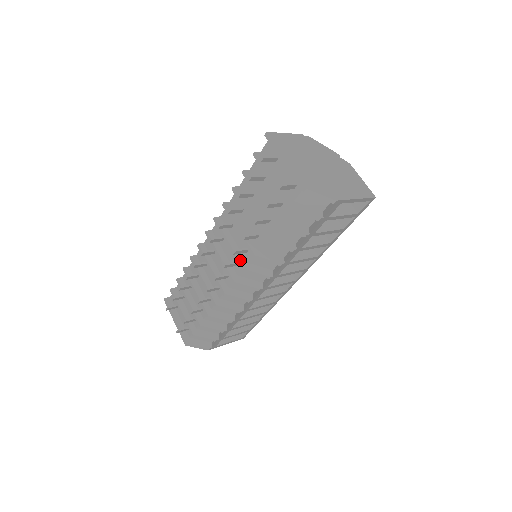
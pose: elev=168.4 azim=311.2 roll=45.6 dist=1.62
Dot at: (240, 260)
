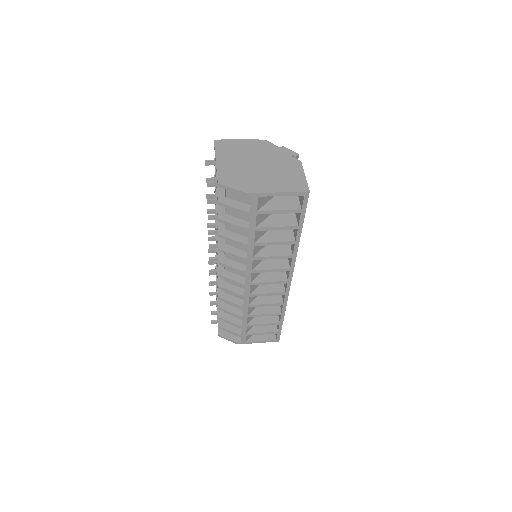
Dot at: (219, 255)
